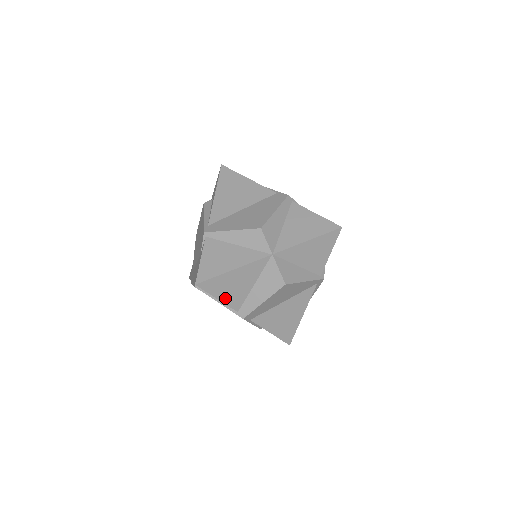
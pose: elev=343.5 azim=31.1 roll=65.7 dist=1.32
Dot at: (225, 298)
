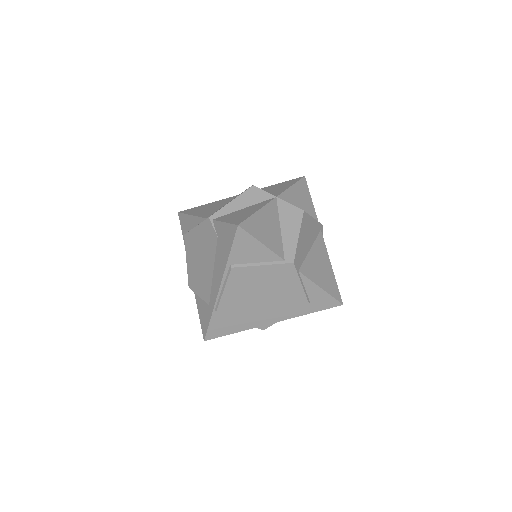
Dot at: (267, 243)
